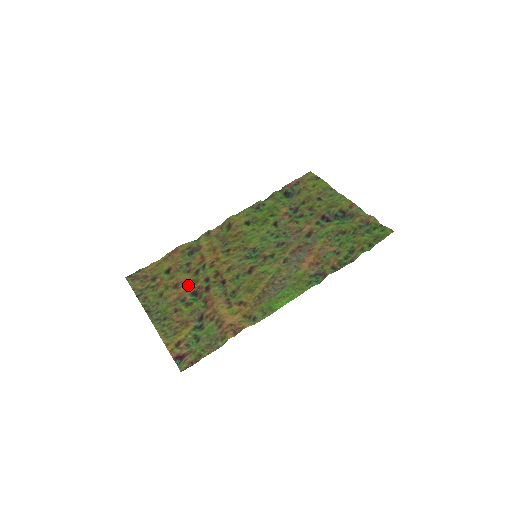
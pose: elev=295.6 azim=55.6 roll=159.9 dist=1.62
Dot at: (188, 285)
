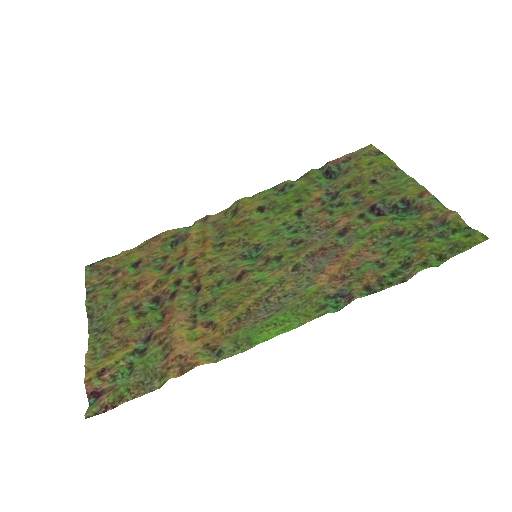
Dot at: (151, 286)
